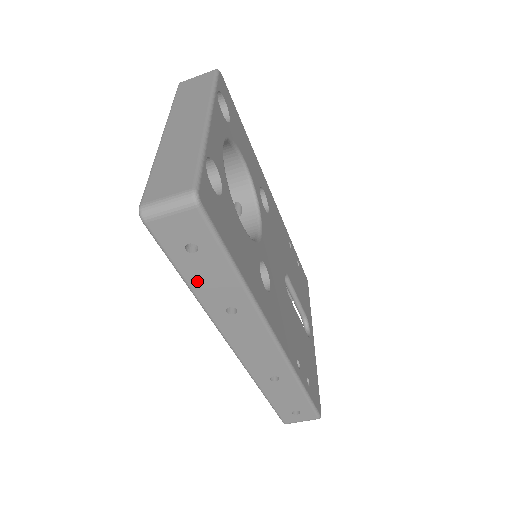
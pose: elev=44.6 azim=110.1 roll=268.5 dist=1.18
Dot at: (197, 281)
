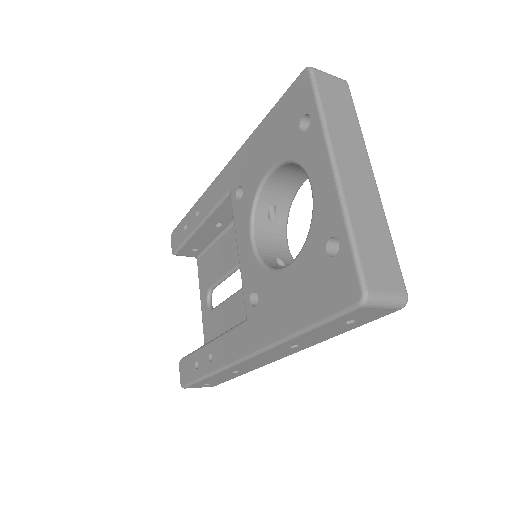
Dot at: (313, 333)
